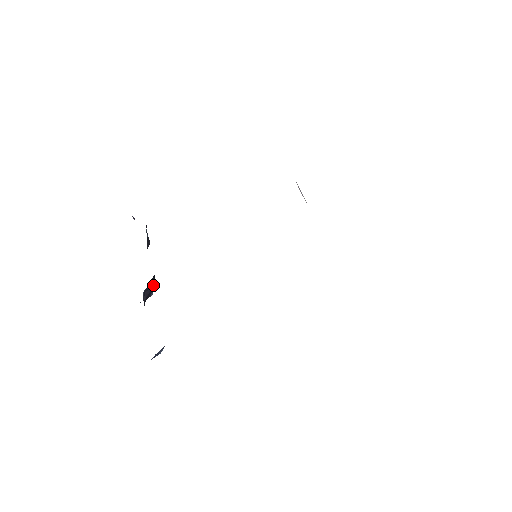
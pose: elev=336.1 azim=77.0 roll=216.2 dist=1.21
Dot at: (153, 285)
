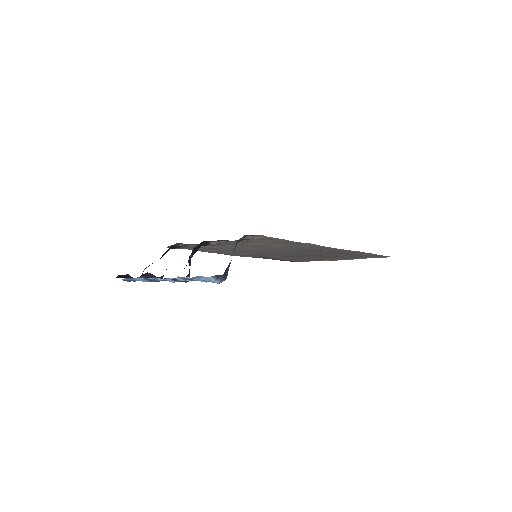
Dot at: occluded
